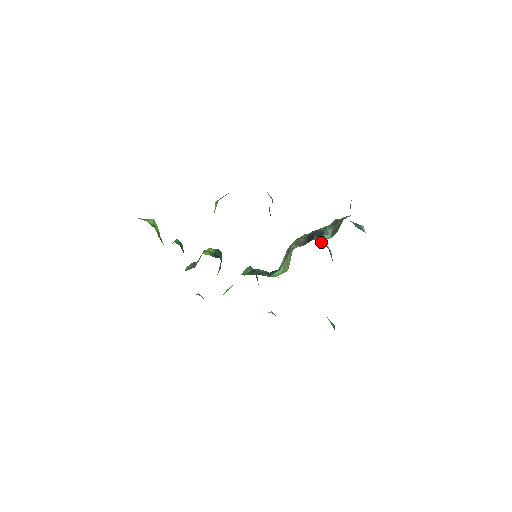
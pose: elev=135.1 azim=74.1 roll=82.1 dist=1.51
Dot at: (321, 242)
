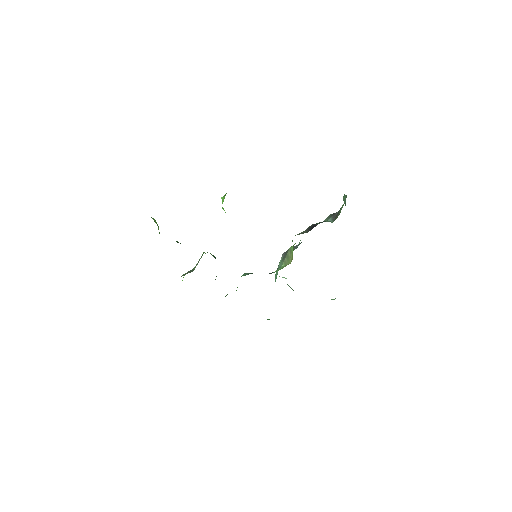
Dot at: occluded
